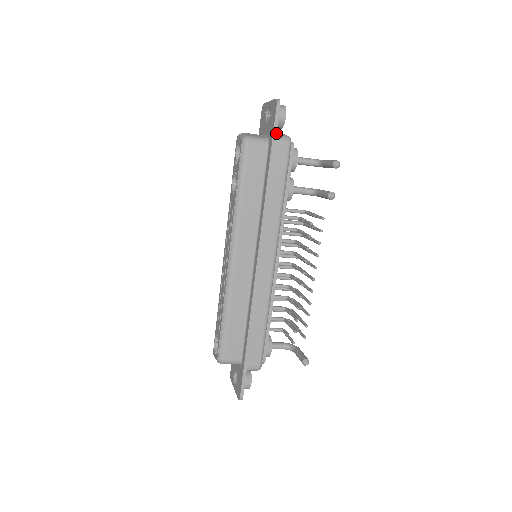
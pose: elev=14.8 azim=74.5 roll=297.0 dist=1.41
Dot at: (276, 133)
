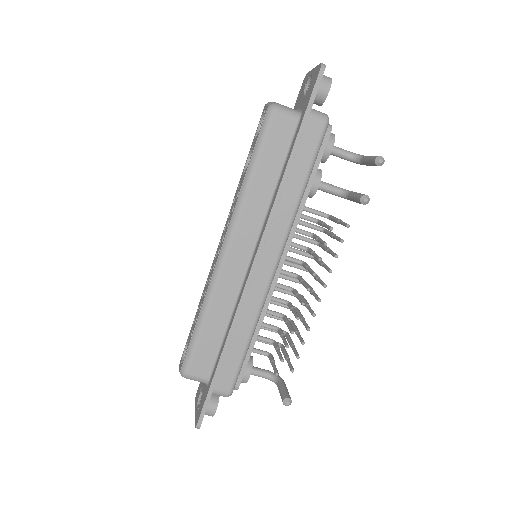
Dot at: (312, 105)
